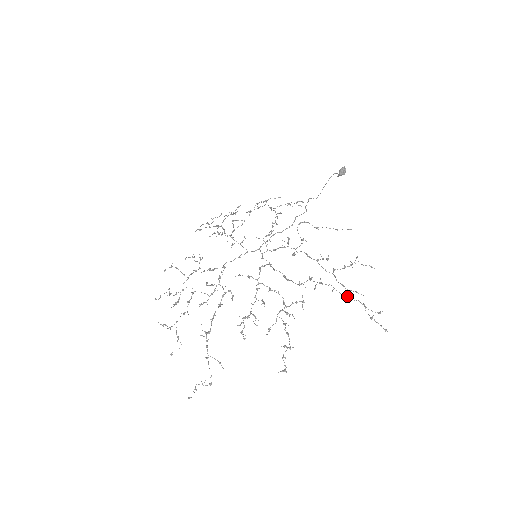
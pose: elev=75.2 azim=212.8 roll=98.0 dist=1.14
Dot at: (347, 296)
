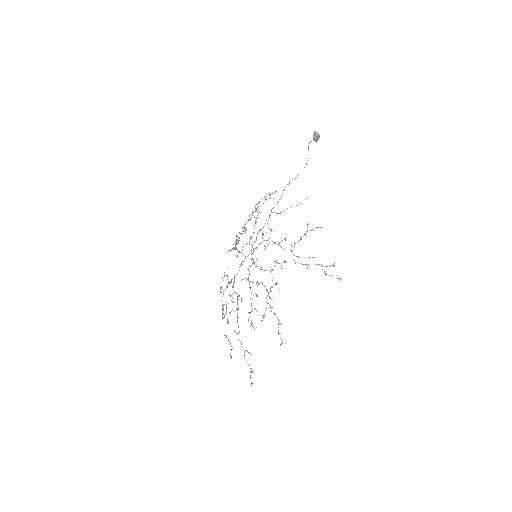
Dot at: (305, 264)
